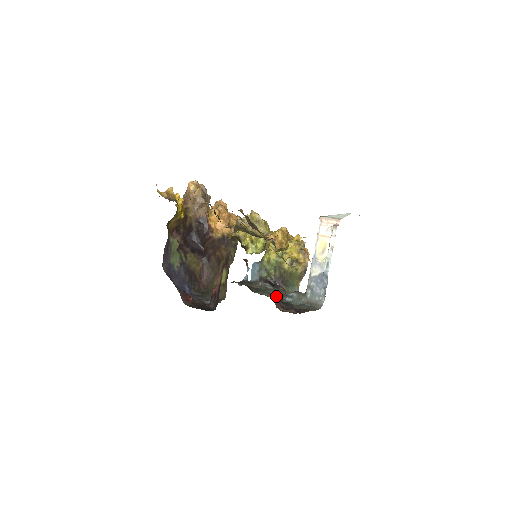
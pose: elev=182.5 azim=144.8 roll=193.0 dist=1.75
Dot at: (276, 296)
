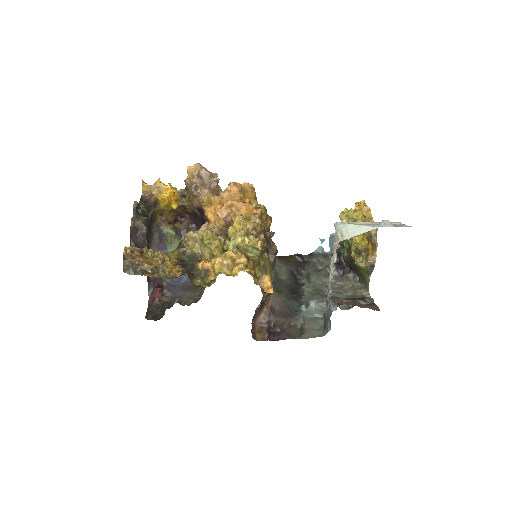
Dot at: (313, 292)
